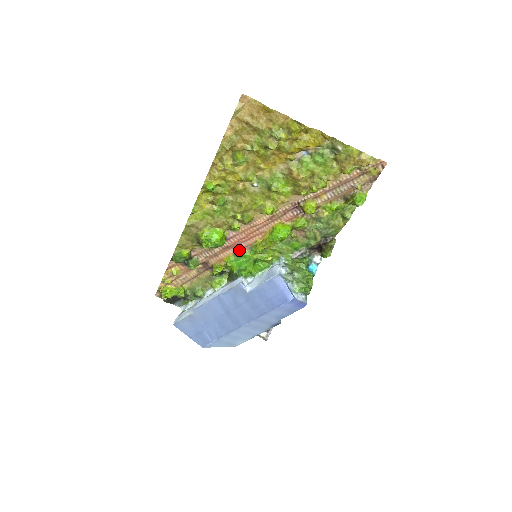
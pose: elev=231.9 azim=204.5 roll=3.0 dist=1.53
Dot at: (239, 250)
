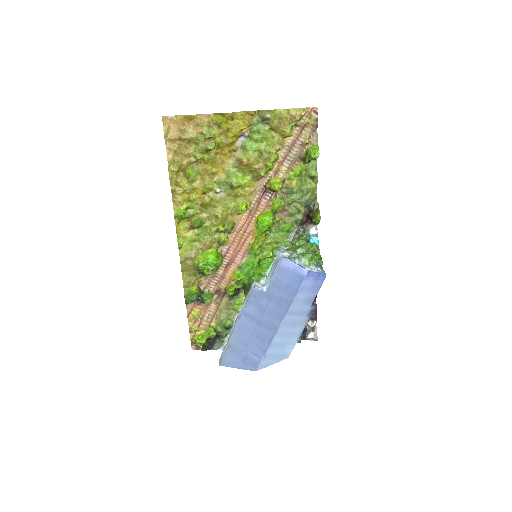
Dot at: (240, 261)
